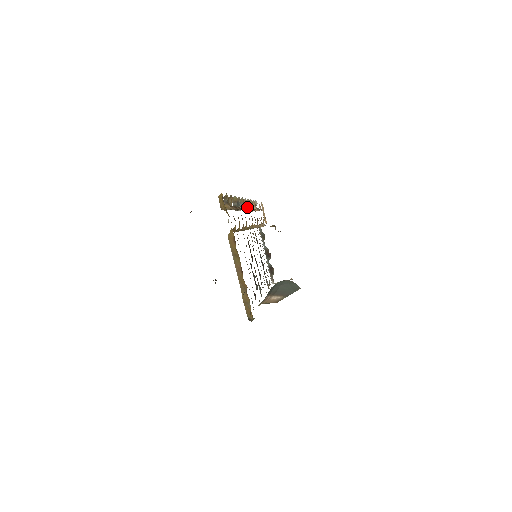
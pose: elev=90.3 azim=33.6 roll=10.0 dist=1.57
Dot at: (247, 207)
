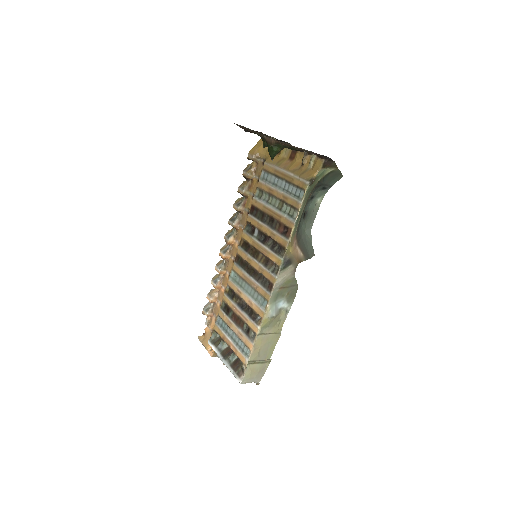
Dot at: (220, 266)
